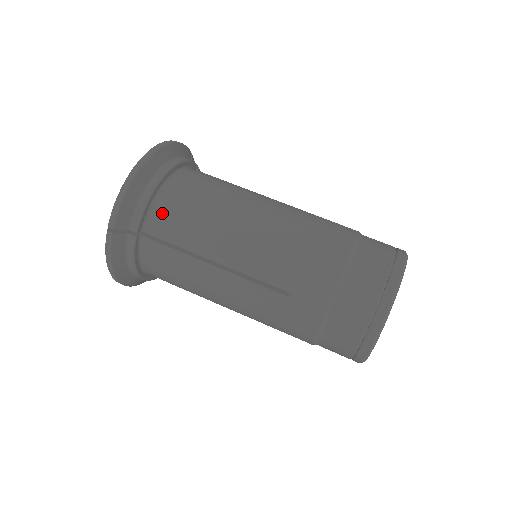
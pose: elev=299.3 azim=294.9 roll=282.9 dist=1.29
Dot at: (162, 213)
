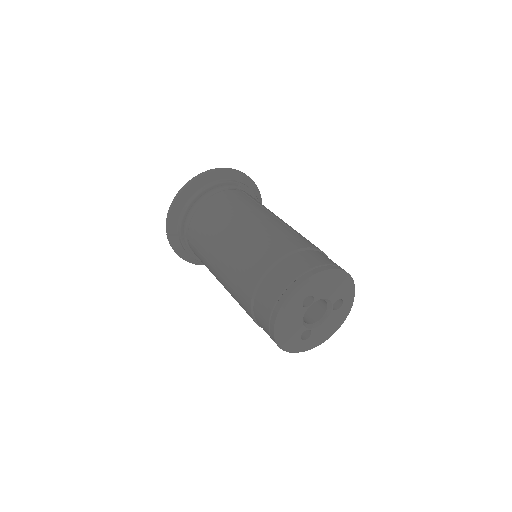
Dot at: (191, 224)
